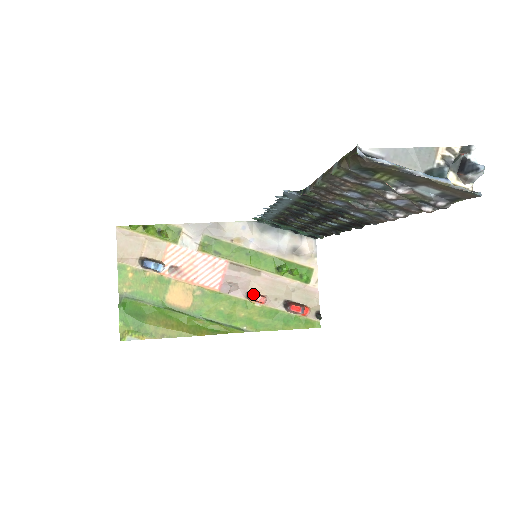
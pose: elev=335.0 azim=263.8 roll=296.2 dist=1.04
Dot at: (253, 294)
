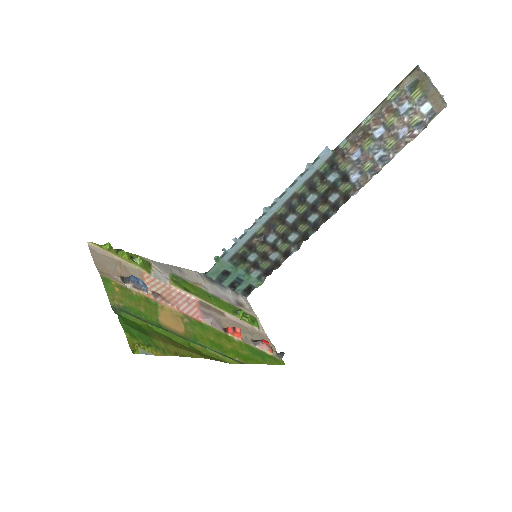
Dot at: (231, 327)
